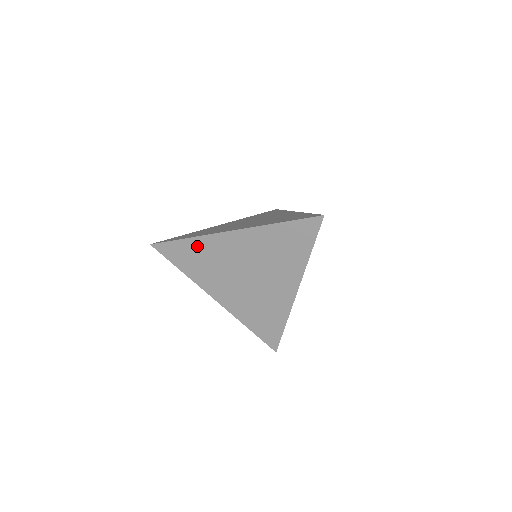
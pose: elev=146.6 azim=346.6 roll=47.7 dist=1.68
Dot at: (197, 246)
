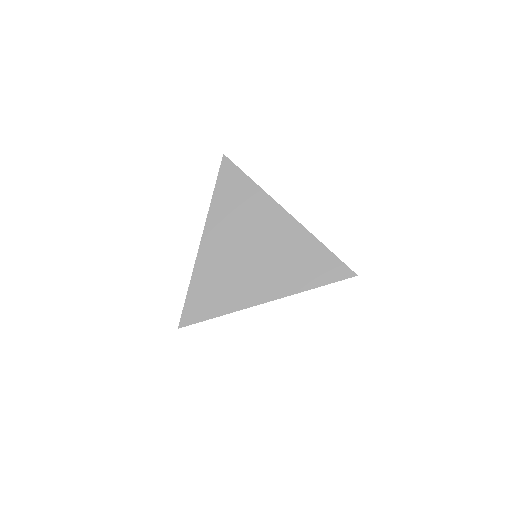
Dot at: (201, 281)
